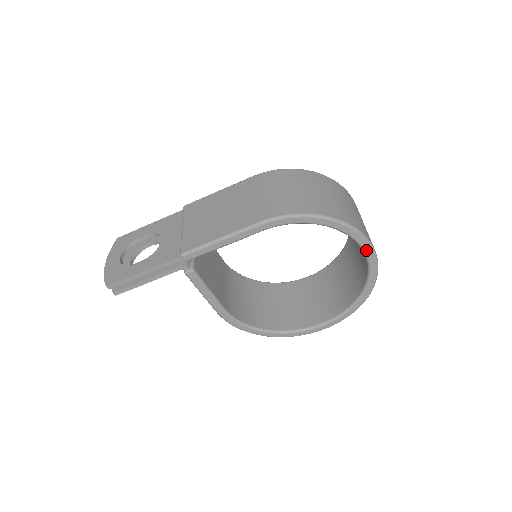
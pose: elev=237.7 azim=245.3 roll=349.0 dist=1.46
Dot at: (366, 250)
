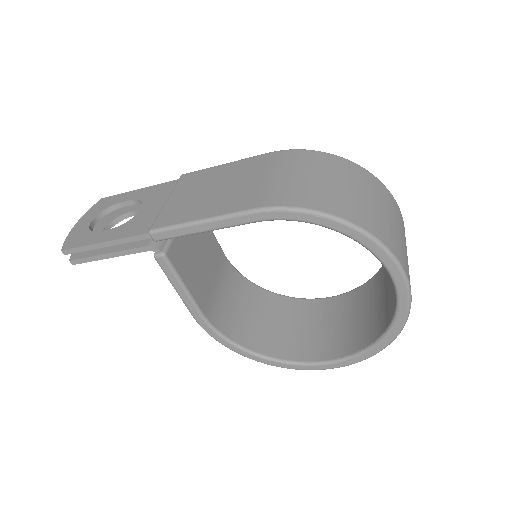
Dot at: (396, 280)
